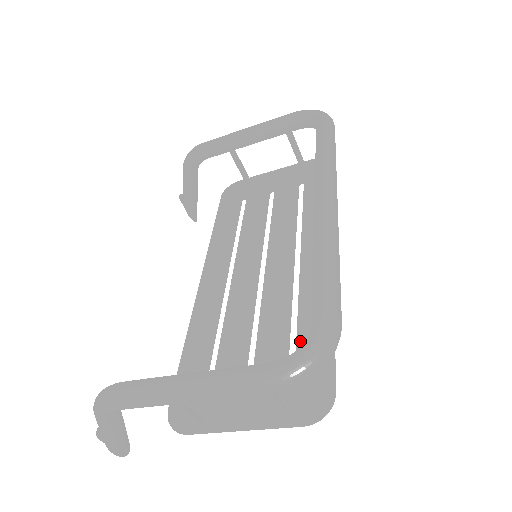
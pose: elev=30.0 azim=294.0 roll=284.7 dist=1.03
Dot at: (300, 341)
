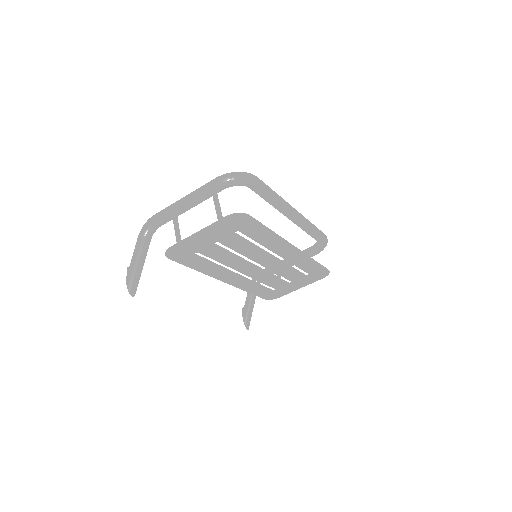
Dot at: (250, 235)
